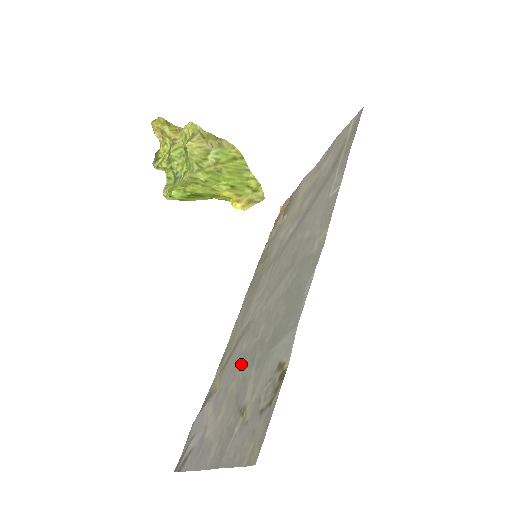
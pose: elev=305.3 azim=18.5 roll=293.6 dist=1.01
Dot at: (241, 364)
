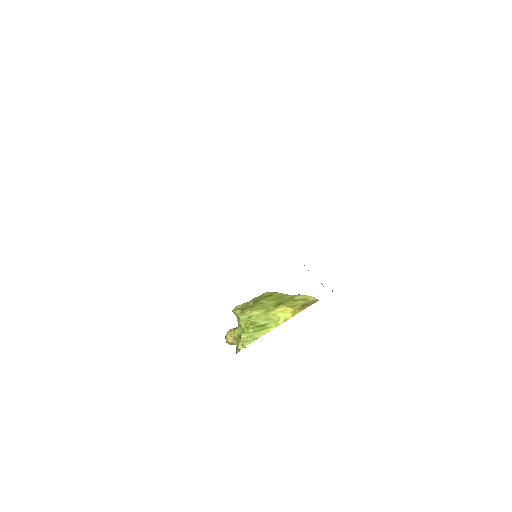
Dot at: occluded
